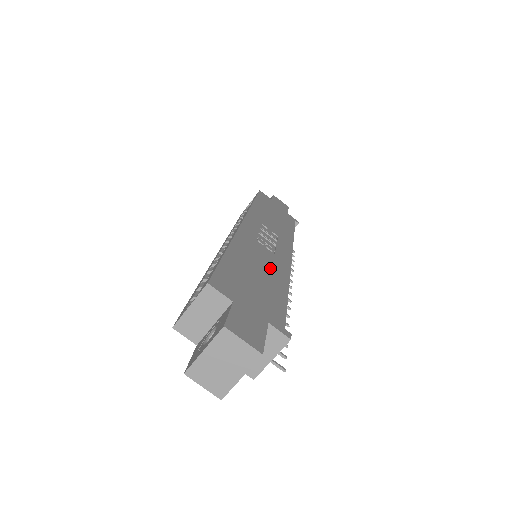
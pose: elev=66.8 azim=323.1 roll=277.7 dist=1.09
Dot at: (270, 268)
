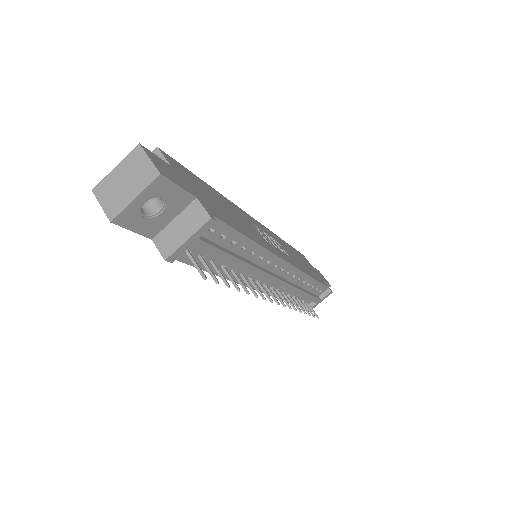
Dot at: (248, 228)
